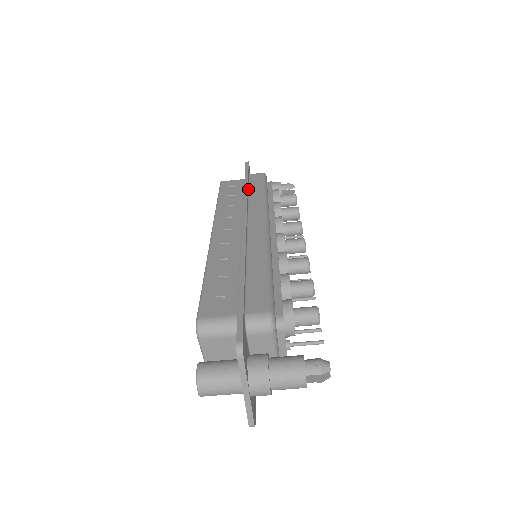
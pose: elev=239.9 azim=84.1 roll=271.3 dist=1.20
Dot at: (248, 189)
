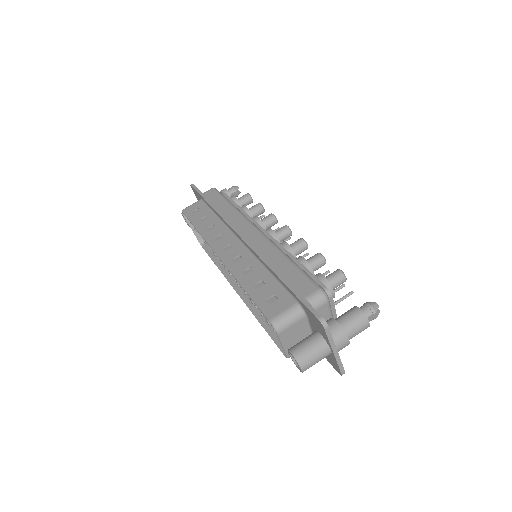
Dot at: occluded
